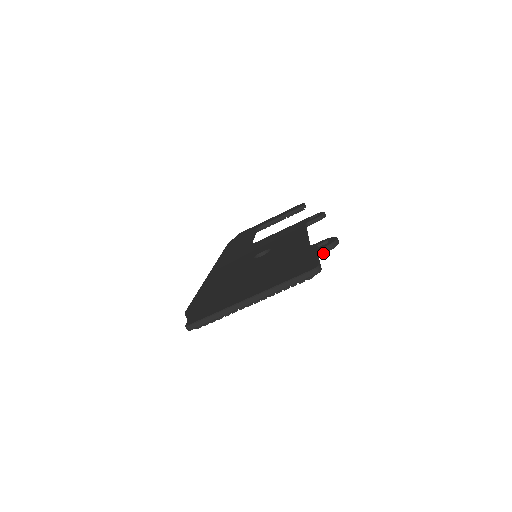
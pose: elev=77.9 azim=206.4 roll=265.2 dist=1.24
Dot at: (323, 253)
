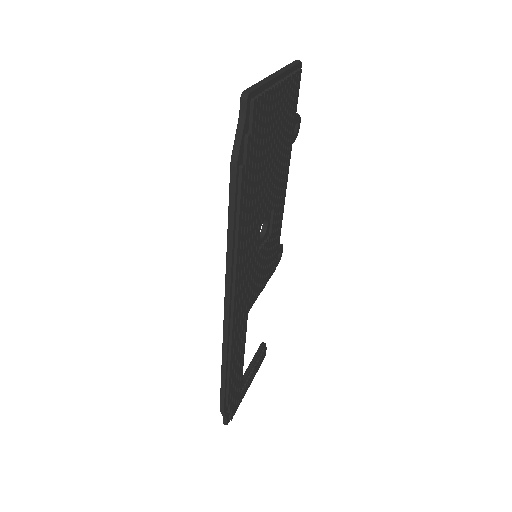
Dot at: (296, 115)
